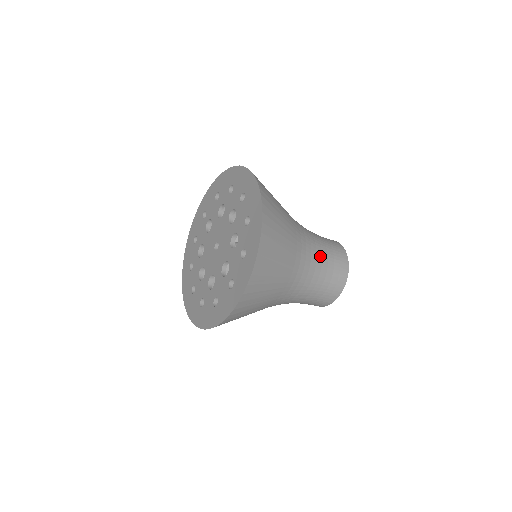
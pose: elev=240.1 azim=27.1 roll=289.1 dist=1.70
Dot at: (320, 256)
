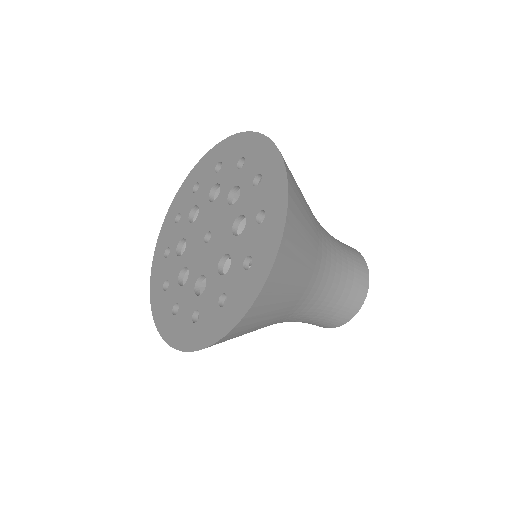
Dot at: occluded
